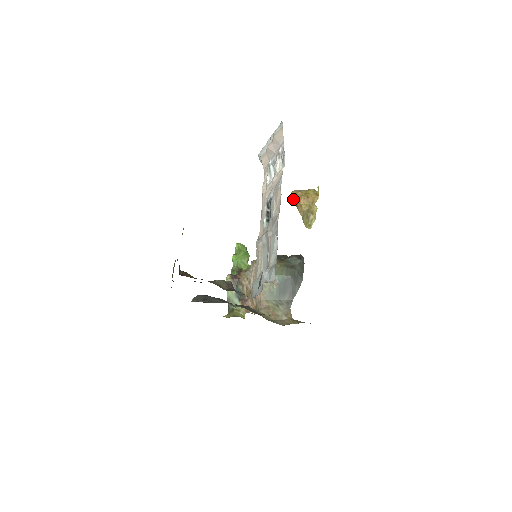
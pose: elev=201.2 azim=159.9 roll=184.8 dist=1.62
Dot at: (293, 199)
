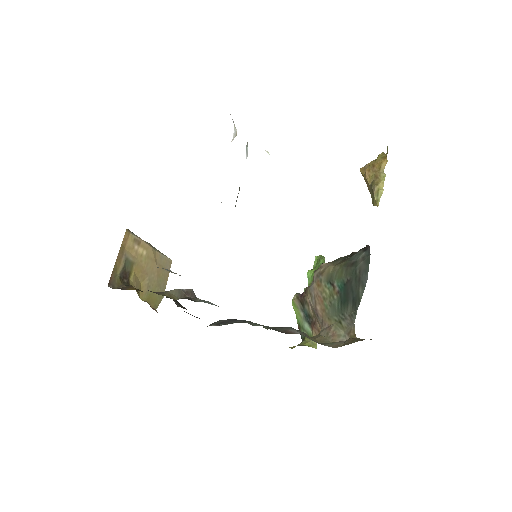
Dot at: occluded
